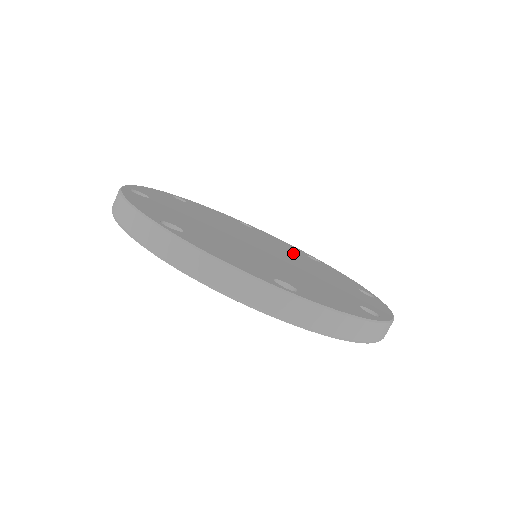
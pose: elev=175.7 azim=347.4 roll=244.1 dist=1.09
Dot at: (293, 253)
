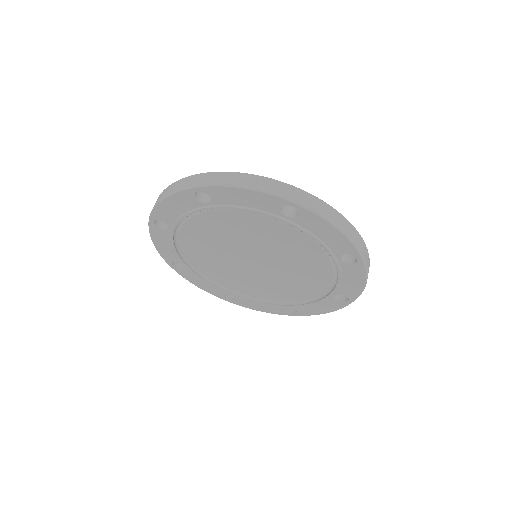
Dot at: occluded
